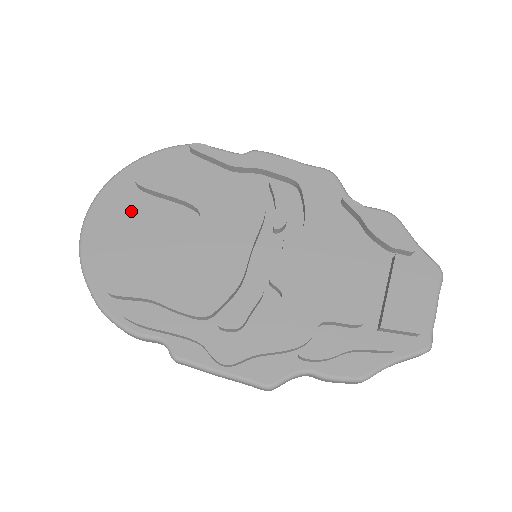
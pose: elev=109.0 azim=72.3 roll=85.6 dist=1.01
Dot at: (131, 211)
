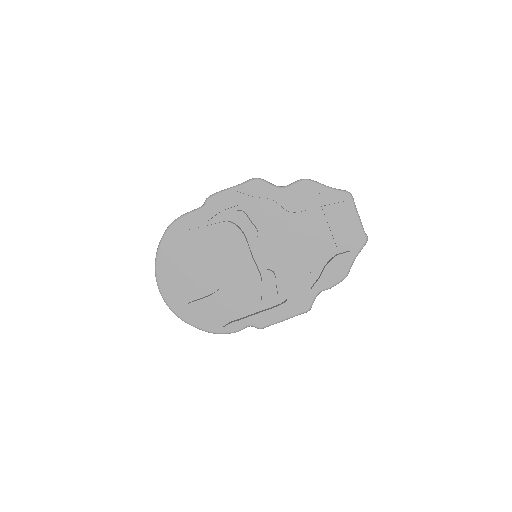
Dot at: (181, 281)
